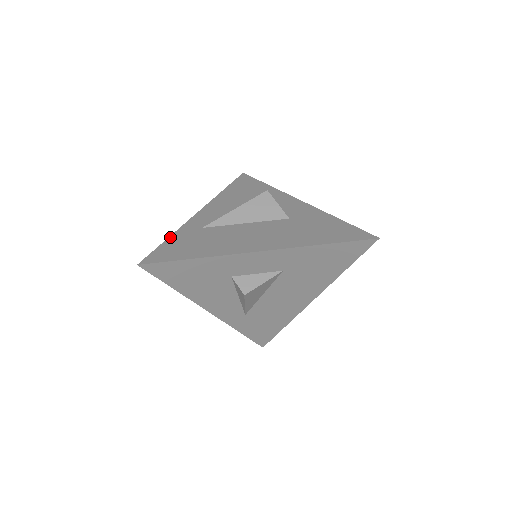
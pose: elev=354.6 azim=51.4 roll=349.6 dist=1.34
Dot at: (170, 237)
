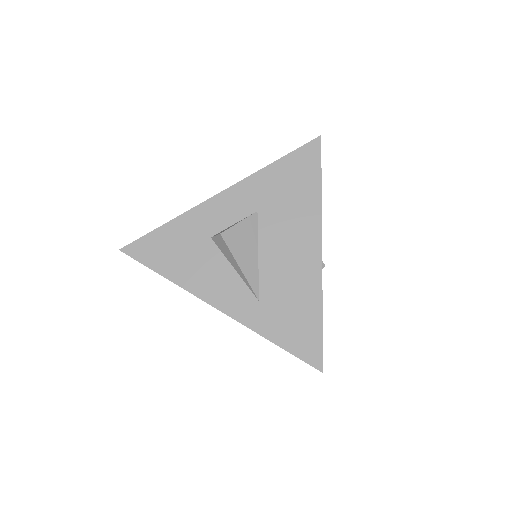
Dot at: occluded
